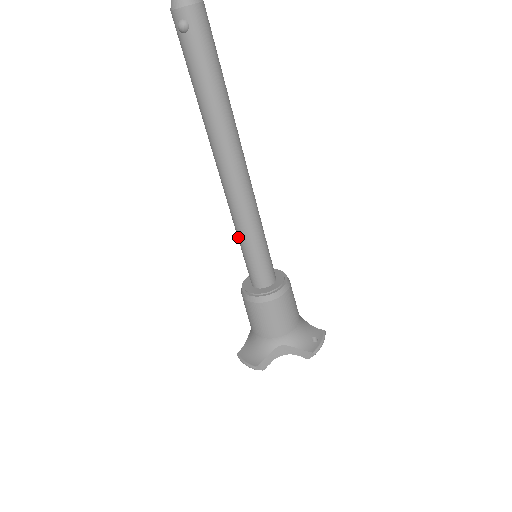
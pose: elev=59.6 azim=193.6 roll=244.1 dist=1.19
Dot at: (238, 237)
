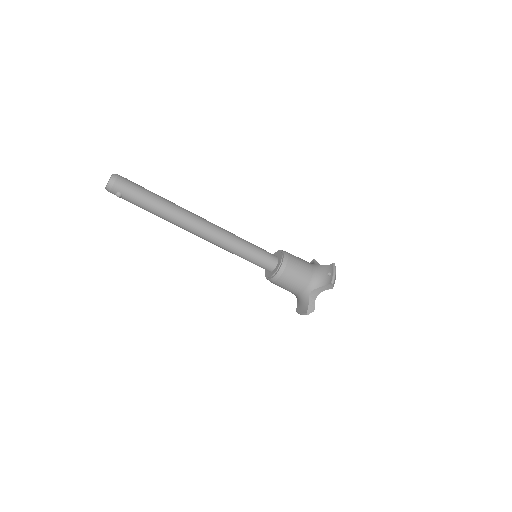
Dot at: occluded
